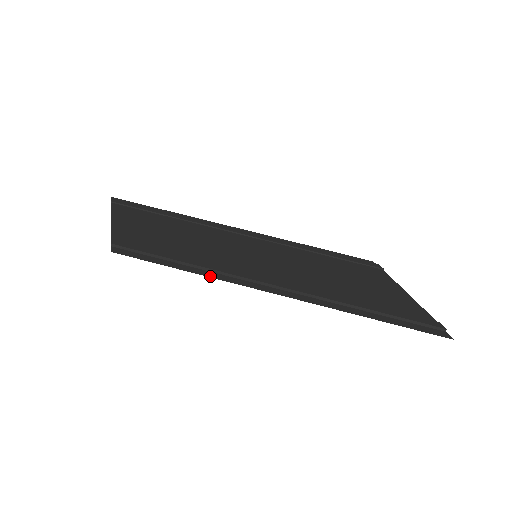
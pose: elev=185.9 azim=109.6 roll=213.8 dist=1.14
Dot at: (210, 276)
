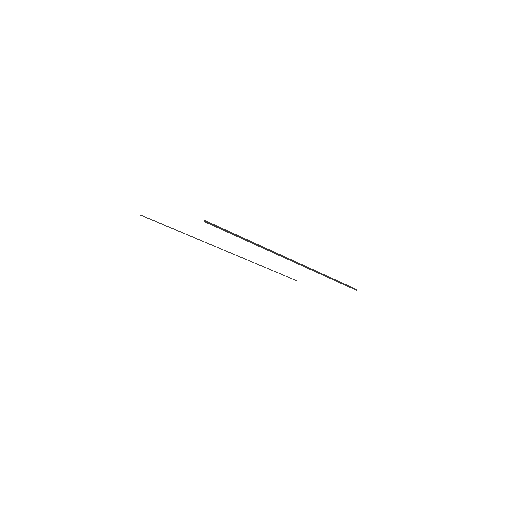
Dot at: occluded
